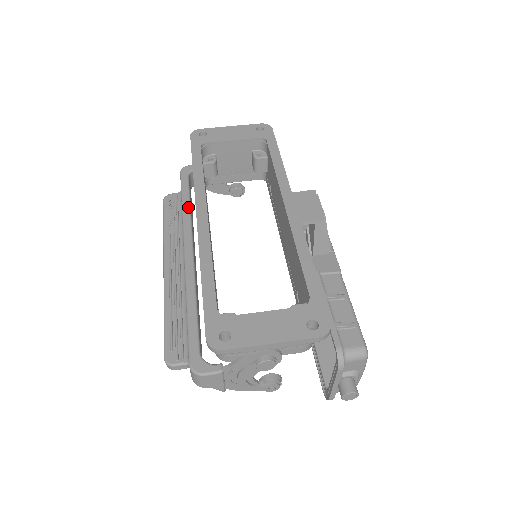
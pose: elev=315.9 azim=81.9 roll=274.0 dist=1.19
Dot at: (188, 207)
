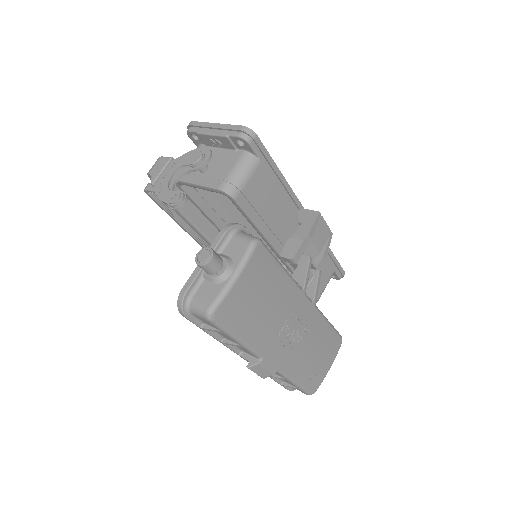
Dot at: occluded
